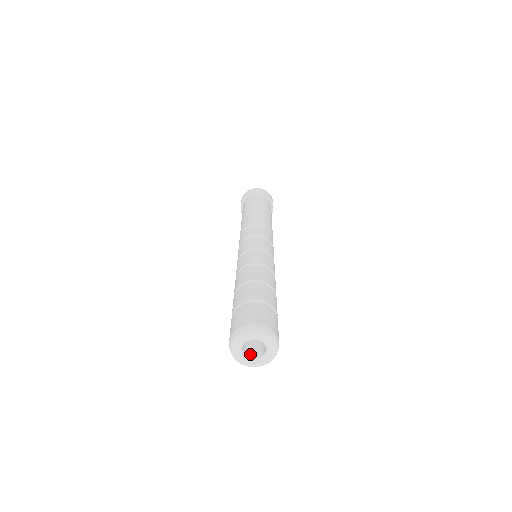
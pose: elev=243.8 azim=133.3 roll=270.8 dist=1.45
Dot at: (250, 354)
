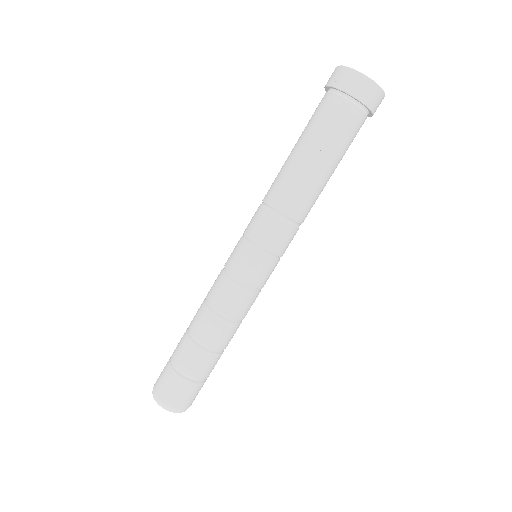
Dot at: occluded
